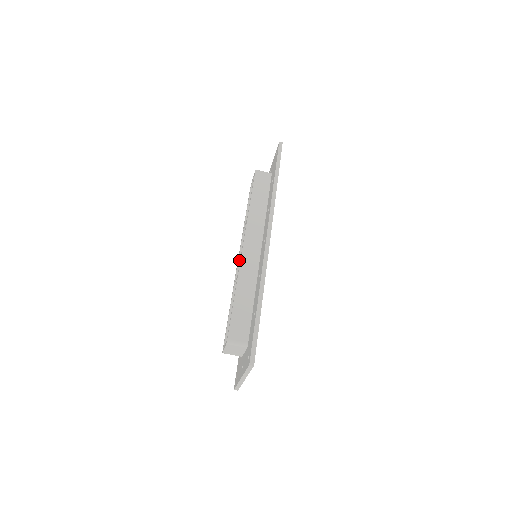
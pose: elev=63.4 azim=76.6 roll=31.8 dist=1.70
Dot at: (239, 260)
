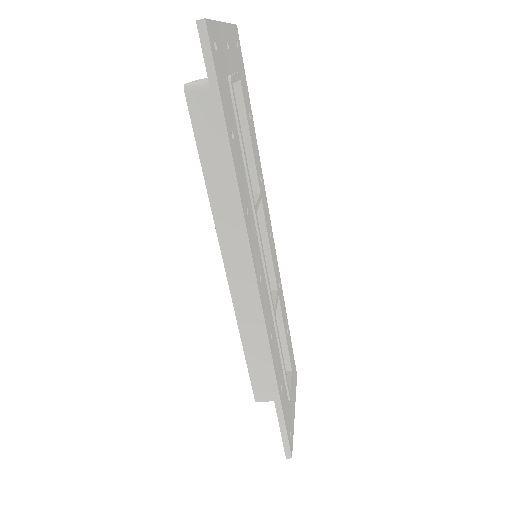
Dot at: occluded
